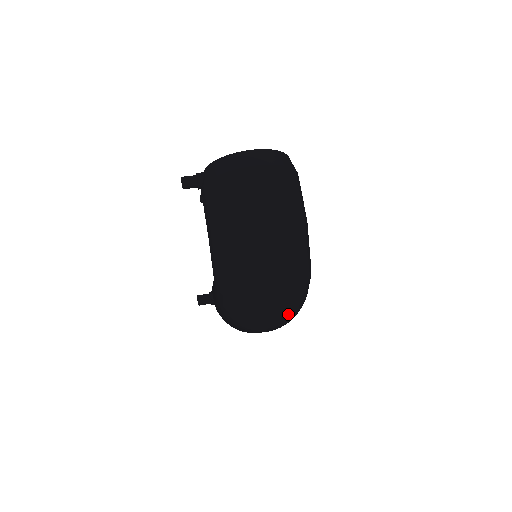
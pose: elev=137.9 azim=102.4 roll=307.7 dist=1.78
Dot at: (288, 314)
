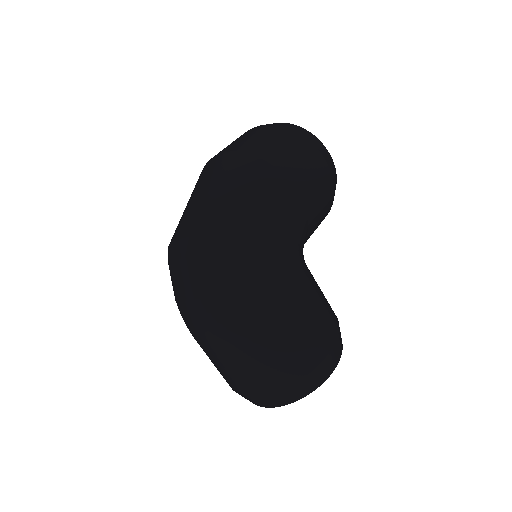
Dot at: (206, 284)
